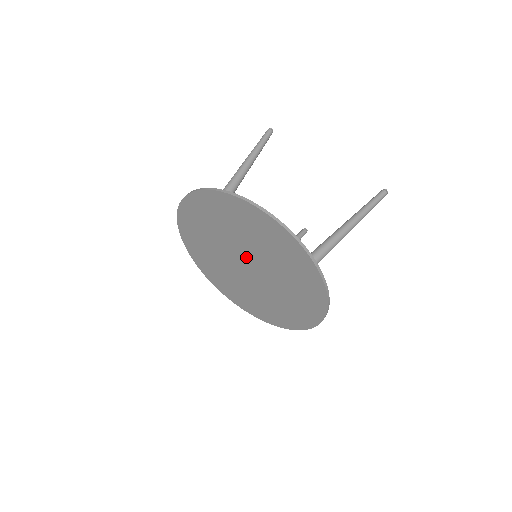
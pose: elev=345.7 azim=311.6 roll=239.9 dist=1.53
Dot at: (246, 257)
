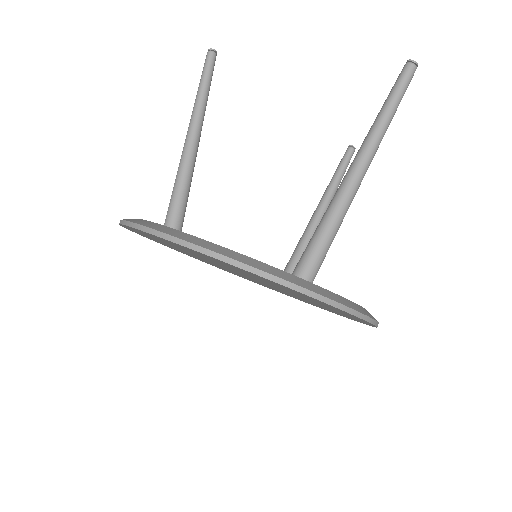
Dot at: (235, 271)
